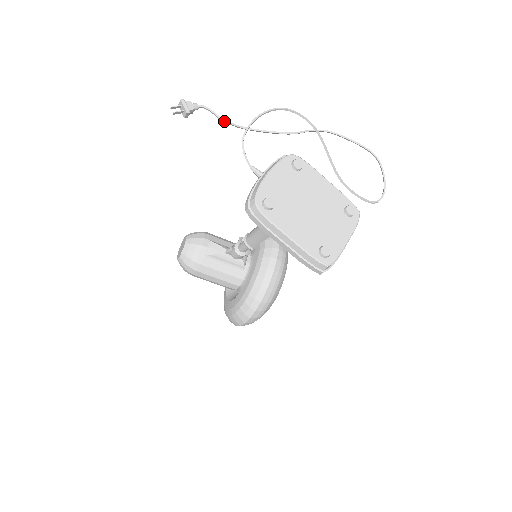
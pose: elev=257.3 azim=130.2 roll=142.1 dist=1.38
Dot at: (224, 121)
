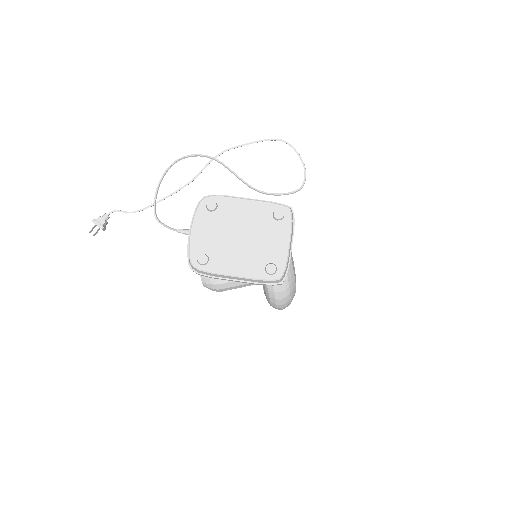
Dot at: occluded
